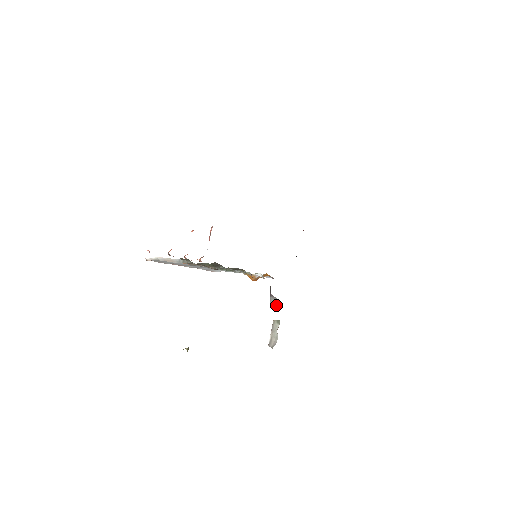
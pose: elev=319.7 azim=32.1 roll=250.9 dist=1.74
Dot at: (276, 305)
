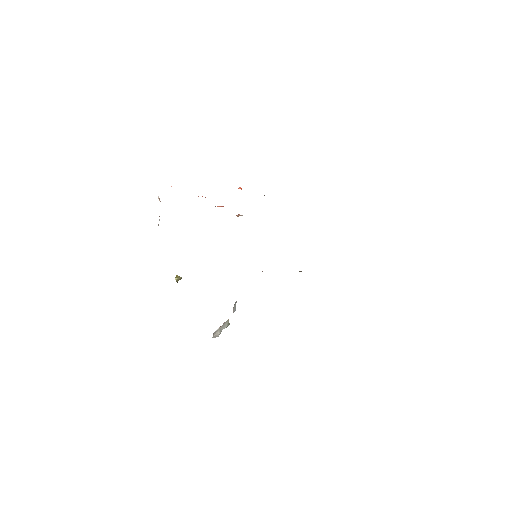
Dot at: (234, 311)
